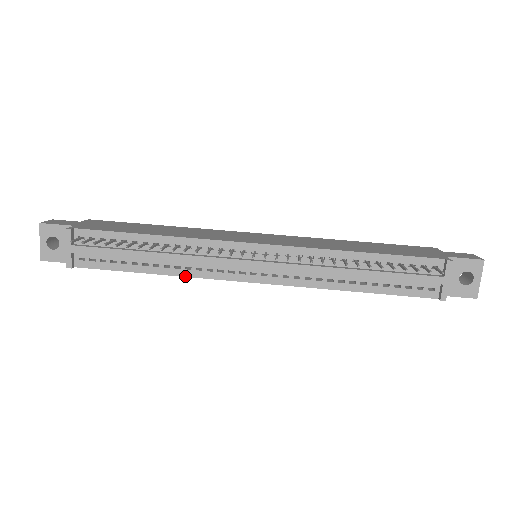
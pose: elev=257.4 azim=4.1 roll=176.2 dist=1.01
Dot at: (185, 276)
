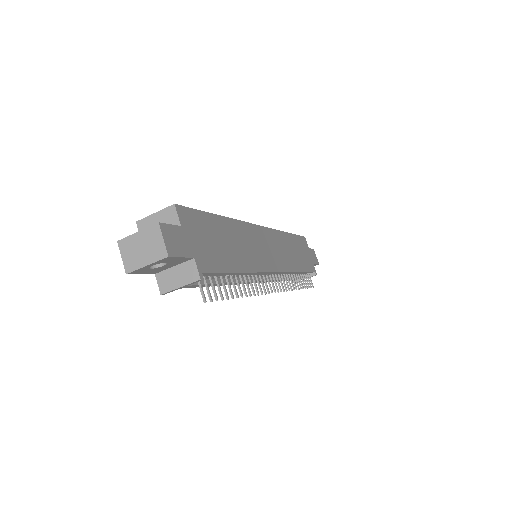
Dot at: occluded
